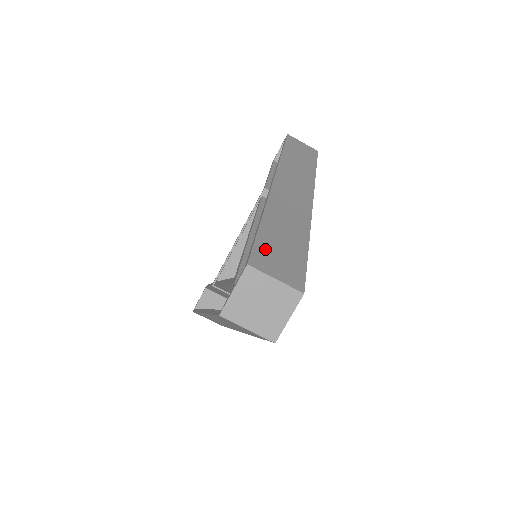
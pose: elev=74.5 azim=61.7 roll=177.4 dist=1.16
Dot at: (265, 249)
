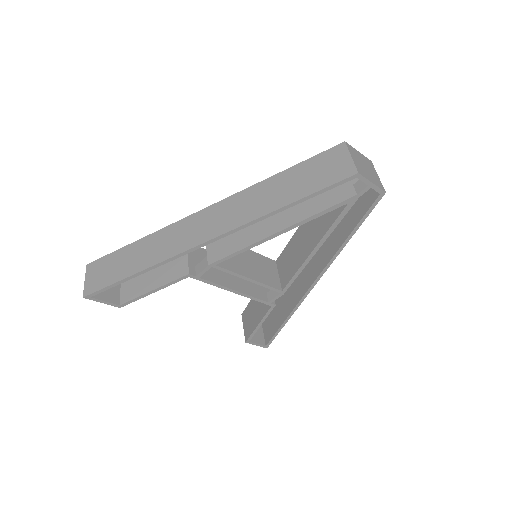
Dot at: occluded
